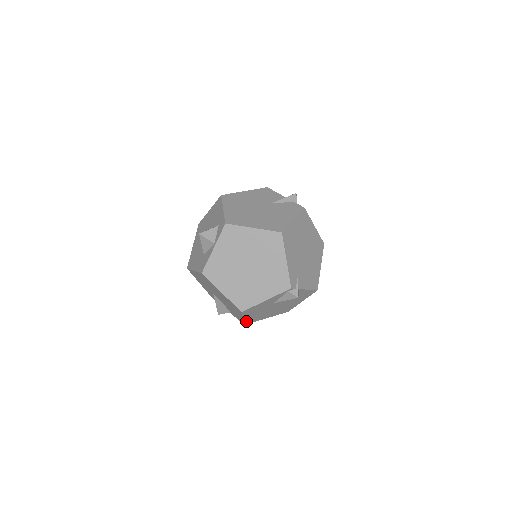
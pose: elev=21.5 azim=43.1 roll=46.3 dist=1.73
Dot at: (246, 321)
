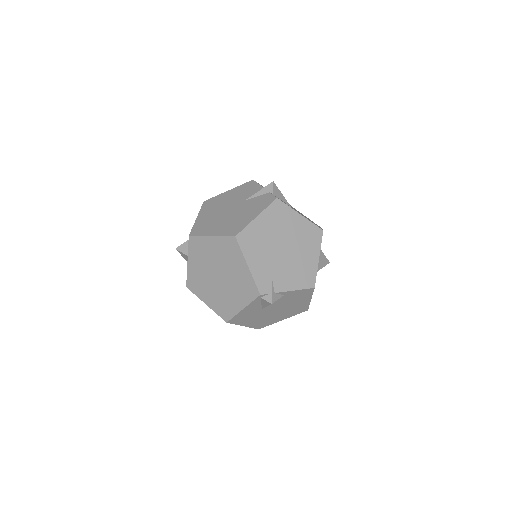
Dot at: (254, 327)
